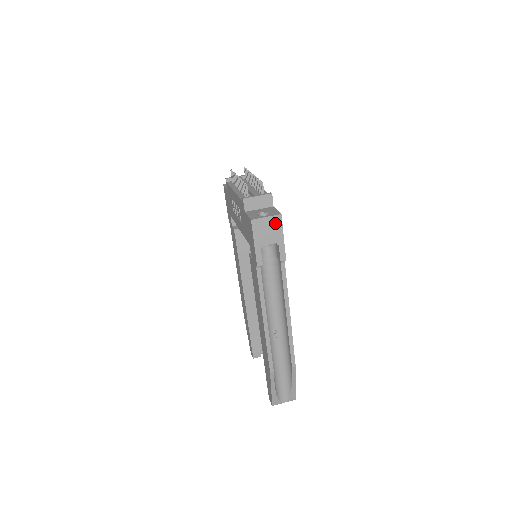
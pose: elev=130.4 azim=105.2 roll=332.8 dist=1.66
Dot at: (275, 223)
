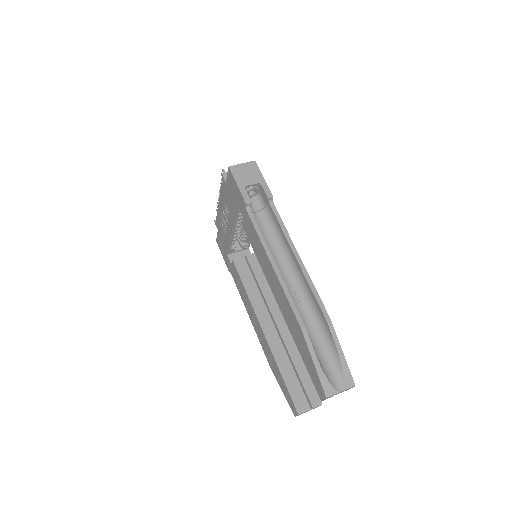
Dot at: (252, 168)
